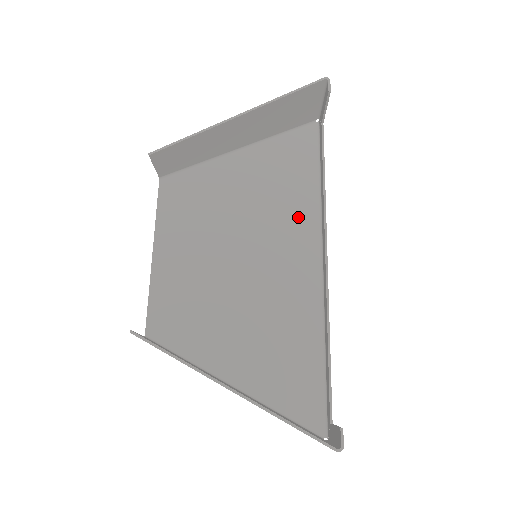
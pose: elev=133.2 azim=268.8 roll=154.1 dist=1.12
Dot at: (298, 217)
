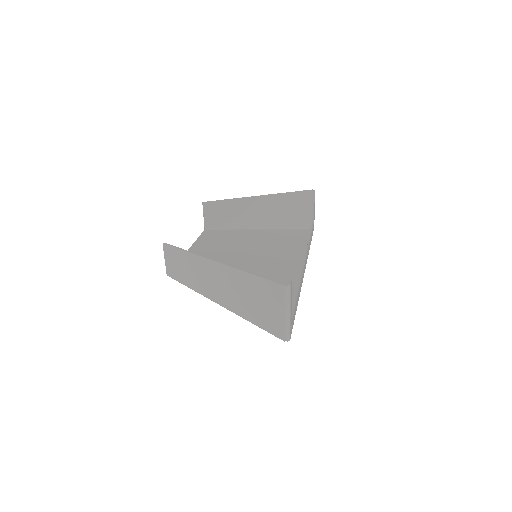
Dot at: (290, 254)
